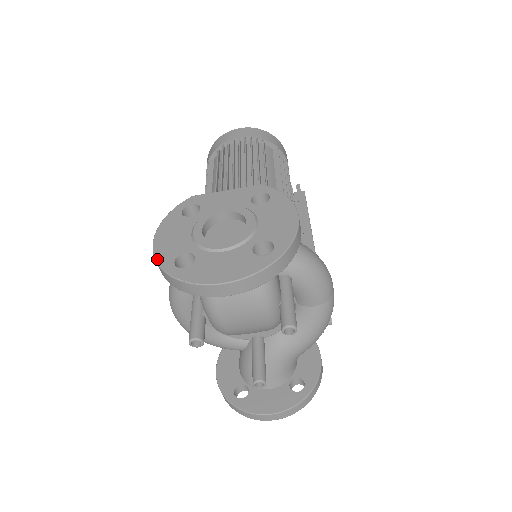
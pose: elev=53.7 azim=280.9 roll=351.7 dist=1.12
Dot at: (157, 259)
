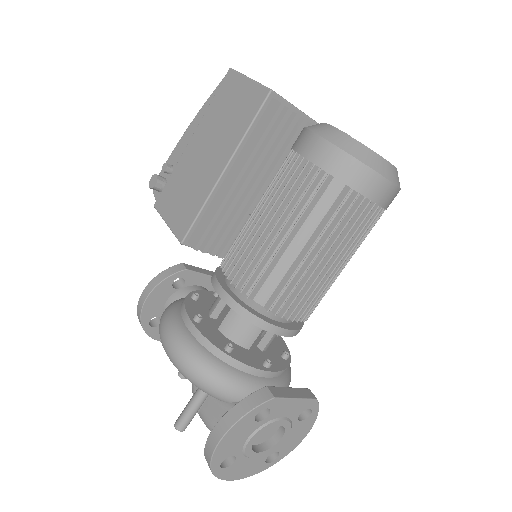
Dot at: (213, 460)
